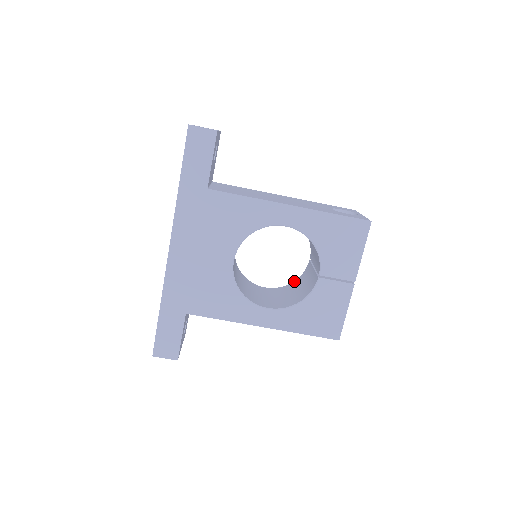
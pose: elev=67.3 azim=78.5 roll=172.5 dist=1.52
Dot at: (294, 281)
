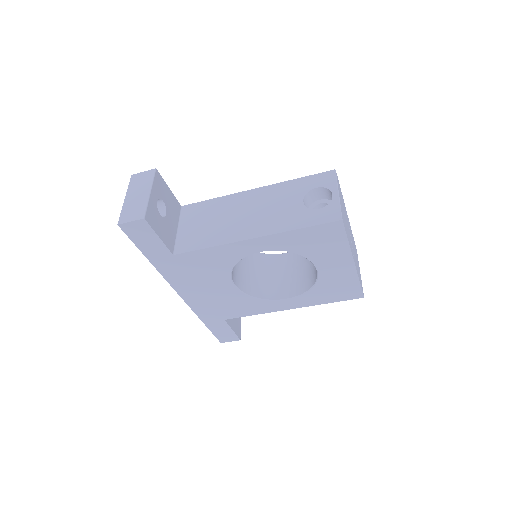
Dot at: occluded
